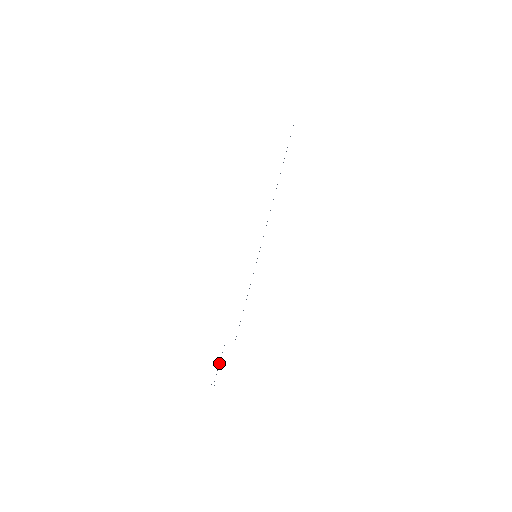
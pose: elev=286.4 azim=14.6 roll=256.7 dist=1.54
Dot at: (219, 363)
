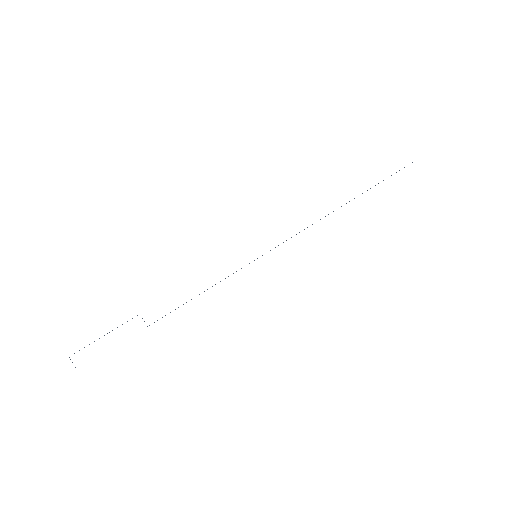
Dot at: occluded
